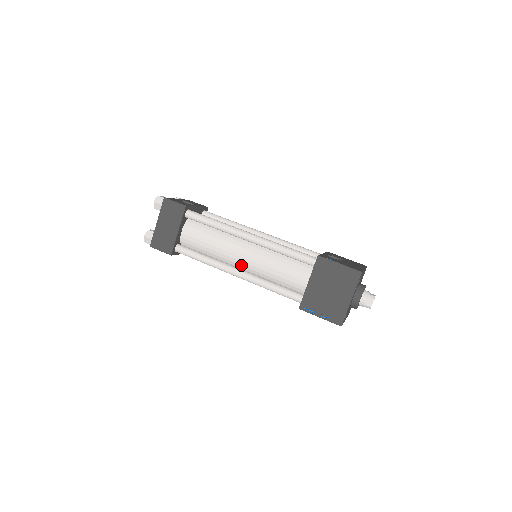
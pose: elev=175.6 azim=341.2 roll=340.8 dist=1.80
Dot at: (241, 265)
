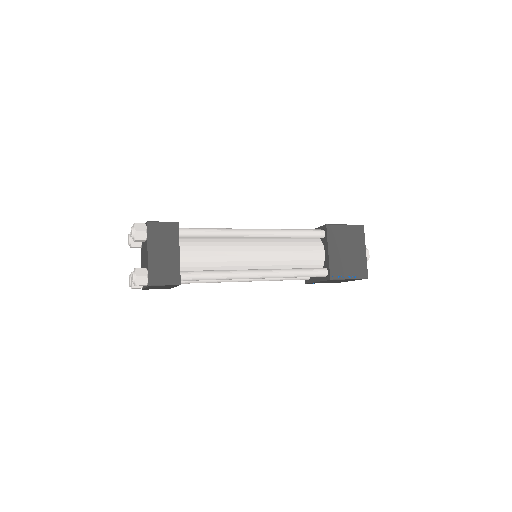
Dot at: (256, 265)
